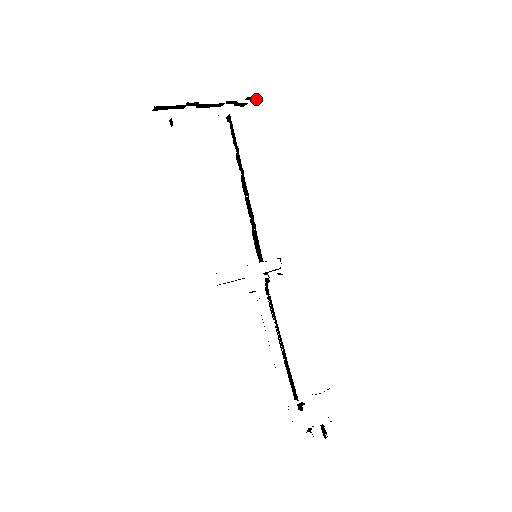
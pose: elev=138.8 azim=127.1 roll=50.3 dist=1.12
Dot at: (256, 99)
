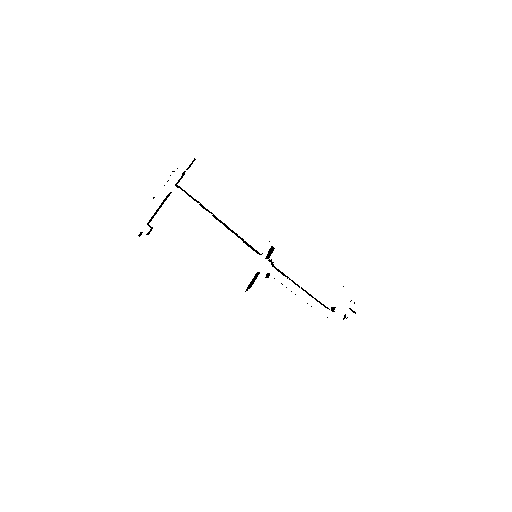
Dot at: occluded
